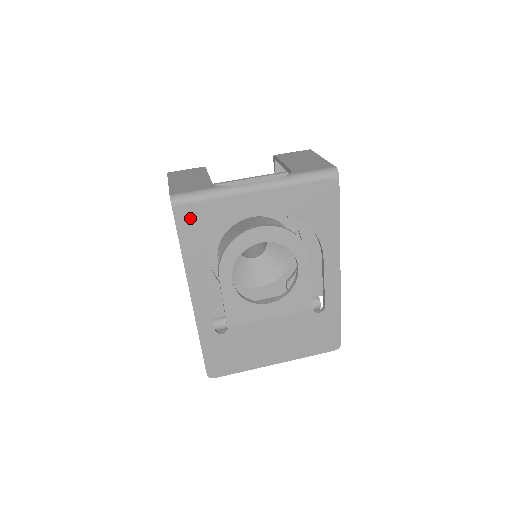
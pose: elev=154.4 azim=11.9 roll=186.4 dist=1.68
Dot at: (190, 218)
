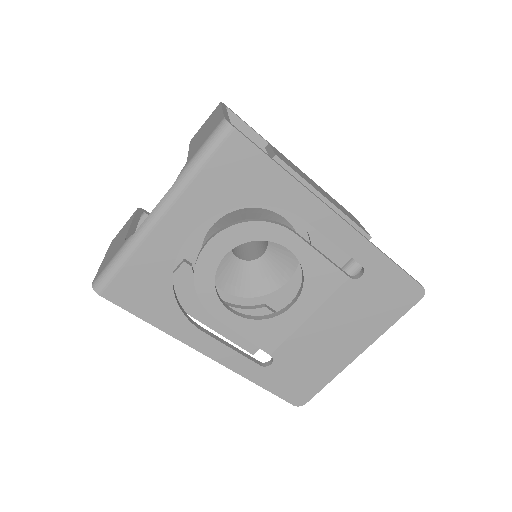
Dot at: (126, 292)
